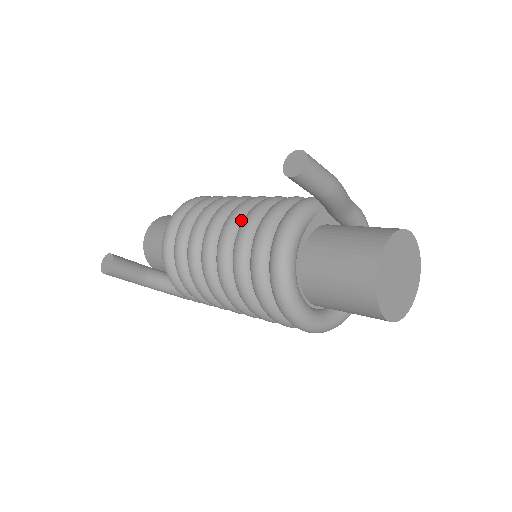
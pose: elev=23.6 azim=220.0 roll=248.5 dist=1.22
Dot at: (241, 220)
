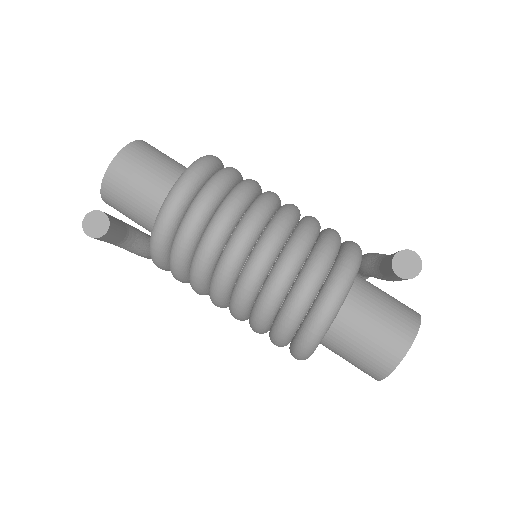
Dot at: (283, 242)
